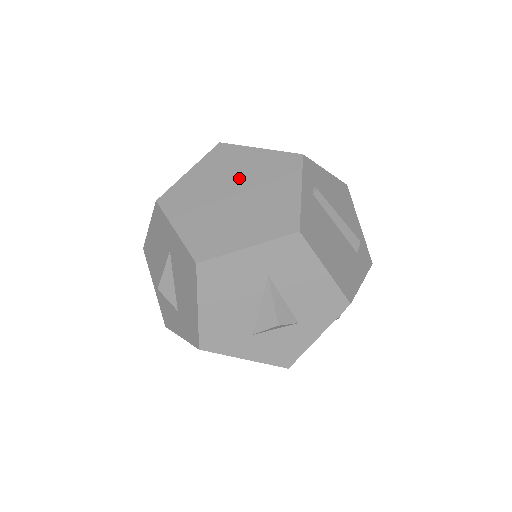
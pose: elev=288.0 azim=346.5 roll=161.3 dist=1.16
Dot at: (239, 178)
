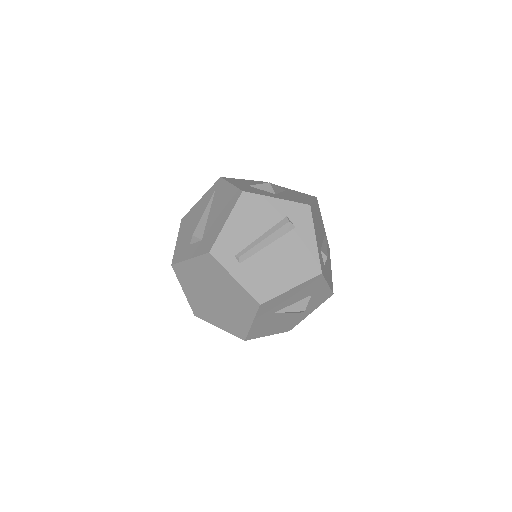
Dot at: (205, 285)
